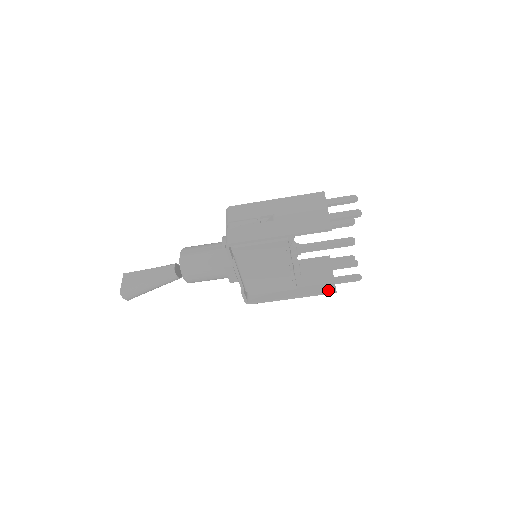
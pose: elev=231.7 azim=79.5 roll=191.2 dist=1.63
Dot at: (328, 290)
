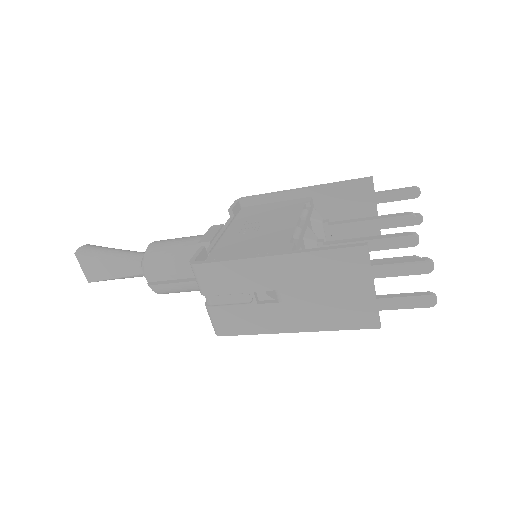
Dot at: occluded
